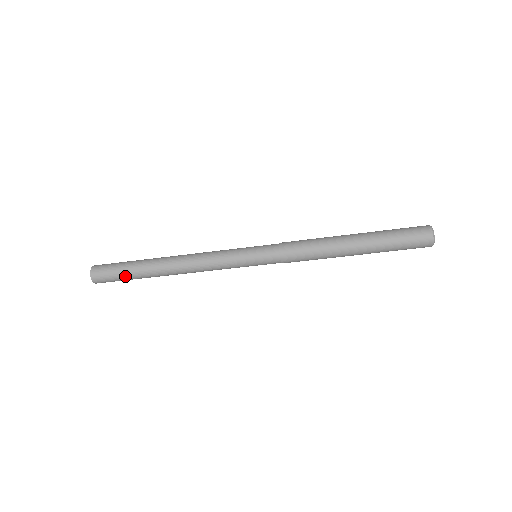
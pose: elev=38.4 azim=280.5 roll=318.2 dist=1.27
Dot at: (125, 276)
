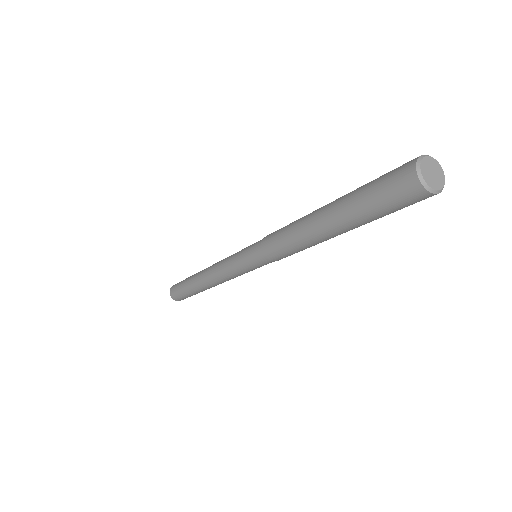
Dot at: (184, 291)
